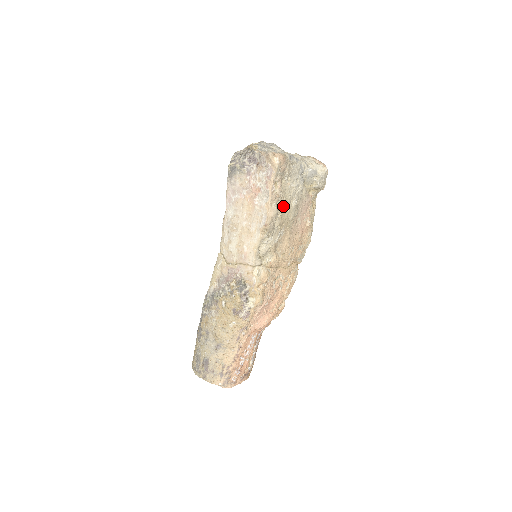
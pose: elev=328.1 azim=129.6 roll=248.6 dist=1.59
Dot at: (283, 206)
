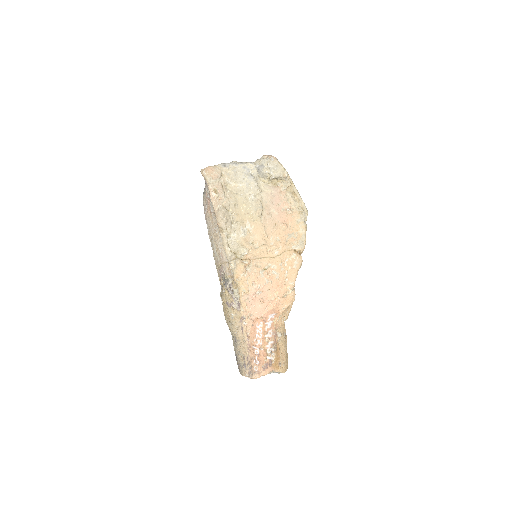
Dot at: (235, 205)
